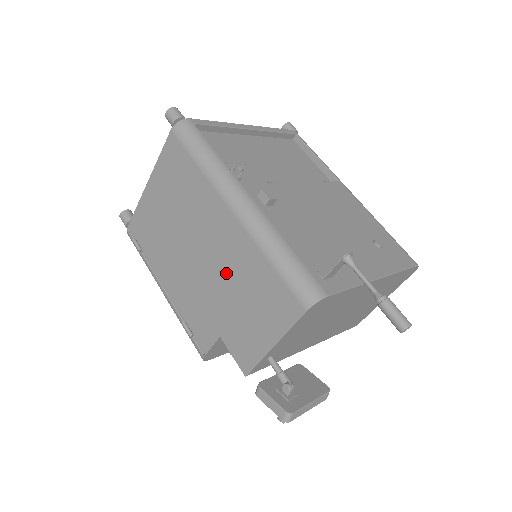
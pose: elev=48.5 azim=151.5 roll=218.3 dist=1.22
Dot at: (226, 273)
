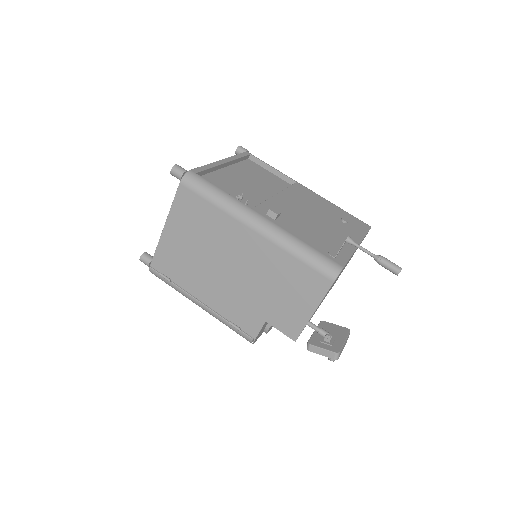
Dot at: (260, 275)
